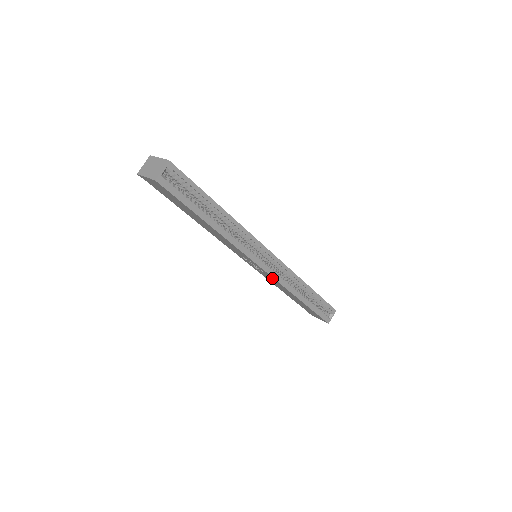
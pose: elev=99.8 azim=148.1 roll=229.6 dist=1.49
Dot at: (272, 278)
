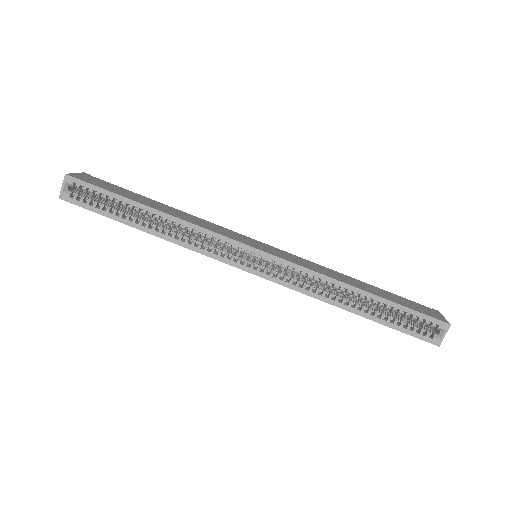
Dot at: (281, 283)
